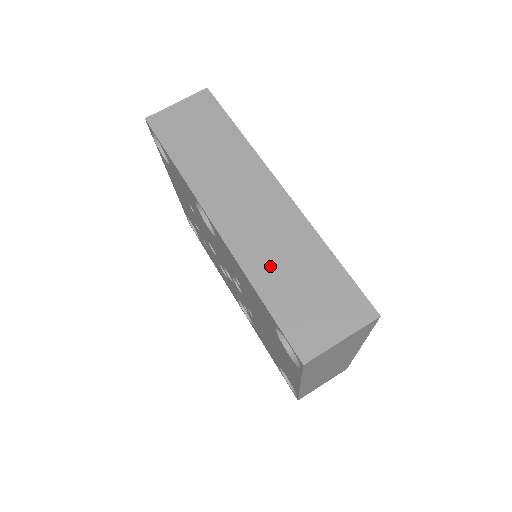
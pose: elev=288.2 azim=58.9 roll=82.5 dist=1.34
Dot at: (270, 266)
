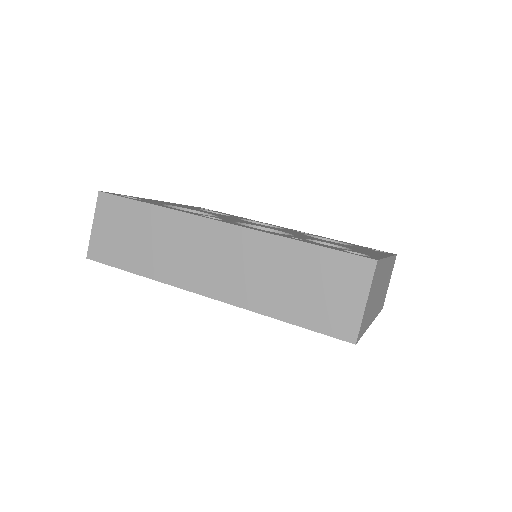
Dot at: (270, 292)
